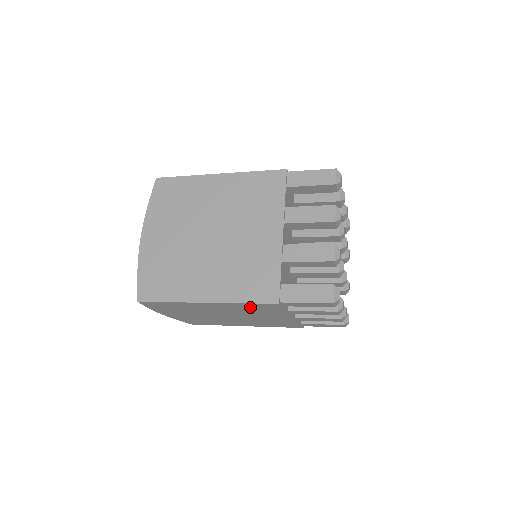
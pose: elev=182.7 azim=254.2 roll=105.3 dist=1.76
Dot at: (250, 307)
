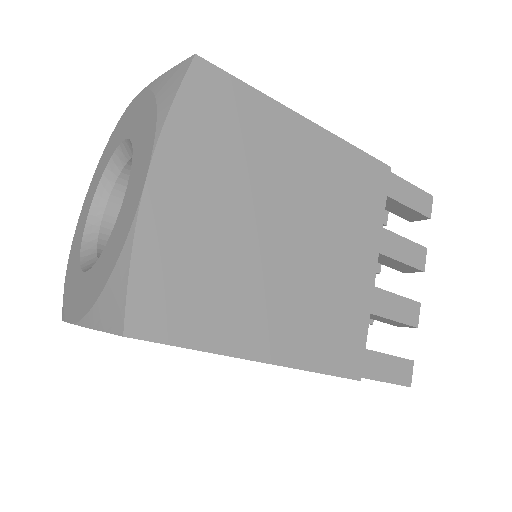
Dot at: occluded
